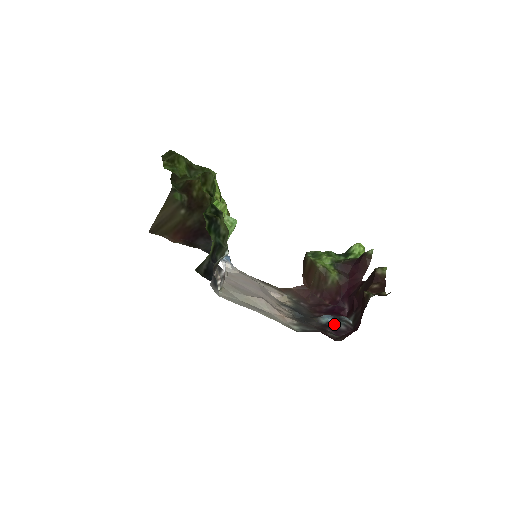
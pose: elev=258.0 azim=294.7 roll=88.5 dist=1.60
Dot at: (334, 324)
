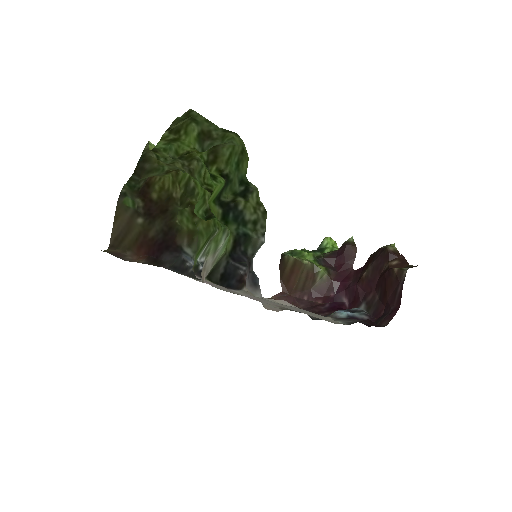
Dot at: (355, 316)
